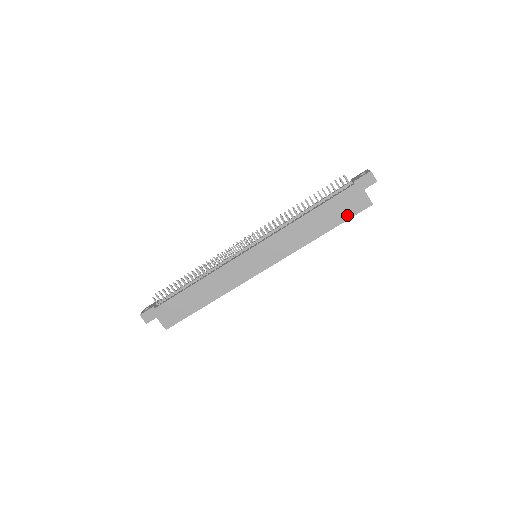
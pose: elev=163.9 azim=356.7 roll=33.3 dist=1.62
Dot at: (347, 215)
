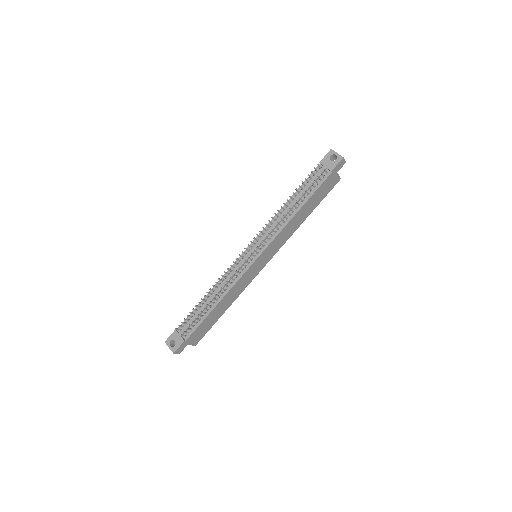
Dot at: (324, 195)
